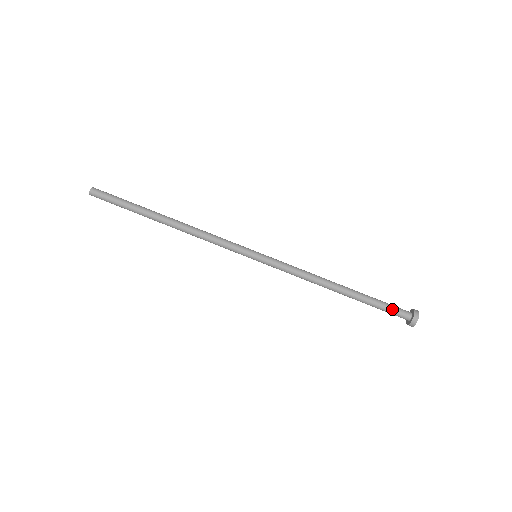
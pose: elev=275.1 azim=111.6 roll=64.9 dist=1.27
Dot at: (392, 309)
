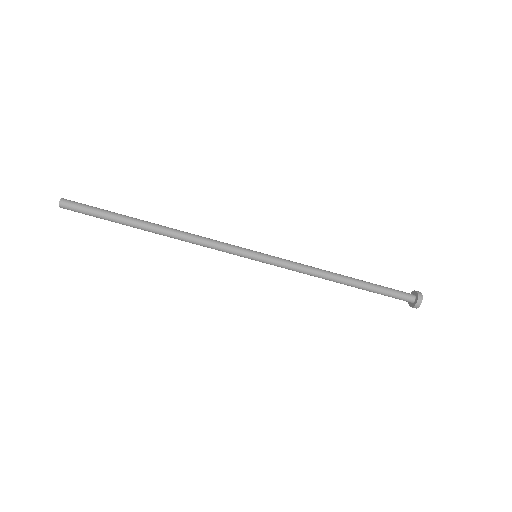
Dot at: (396, 296)
